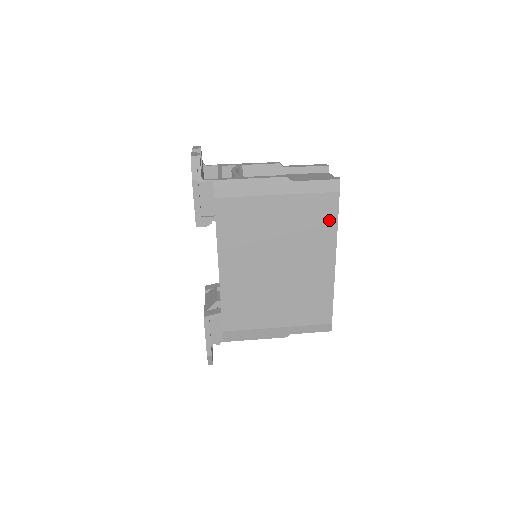
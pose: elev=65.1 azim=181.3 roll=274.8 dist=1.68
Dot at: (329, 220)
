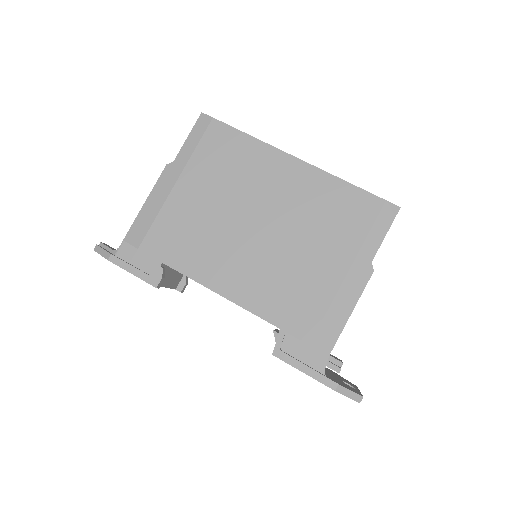
Dot at: (238, 142)
